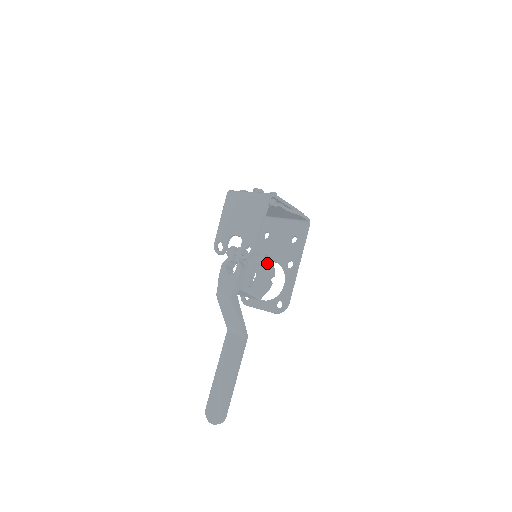
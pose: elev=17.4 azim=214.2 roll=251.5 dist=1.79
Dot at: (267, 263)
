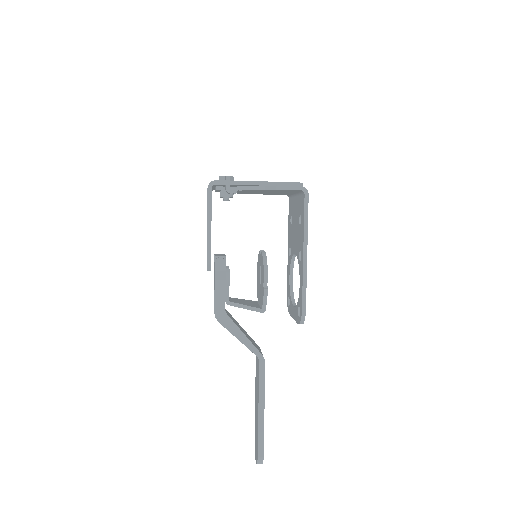
Dot at: (262, 263)
